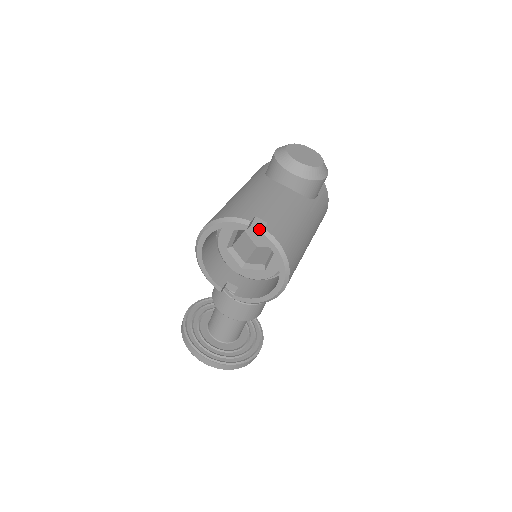
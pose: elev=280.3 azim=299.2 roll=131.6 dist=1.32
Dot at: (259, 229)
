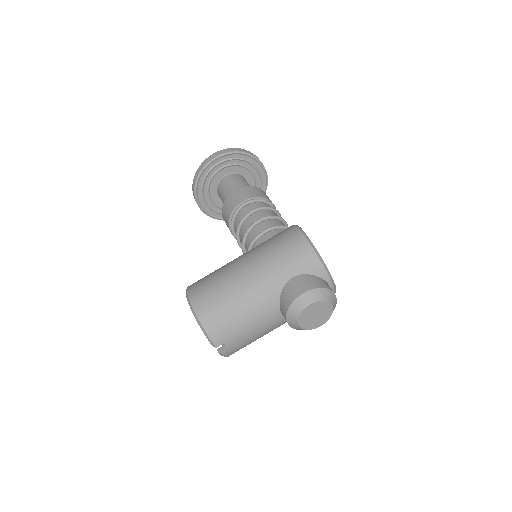
Dot at: occluded
